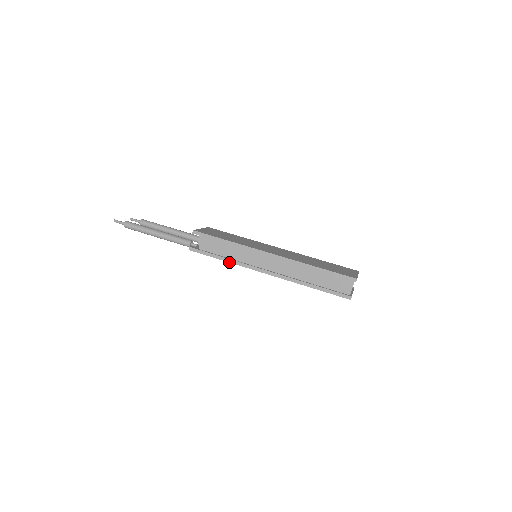
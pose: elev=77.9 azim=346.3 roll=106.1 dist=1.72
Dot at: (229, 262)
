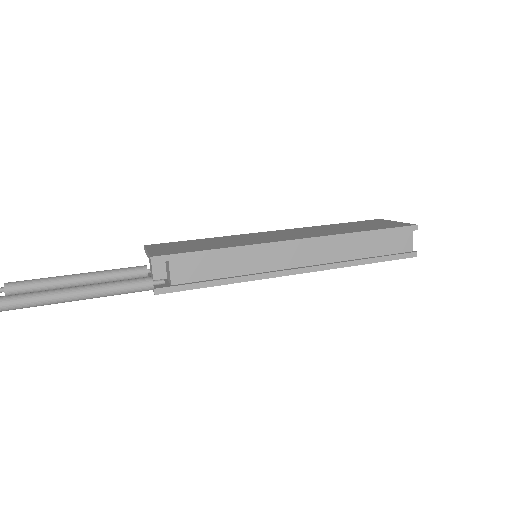
Dot at: occluded
